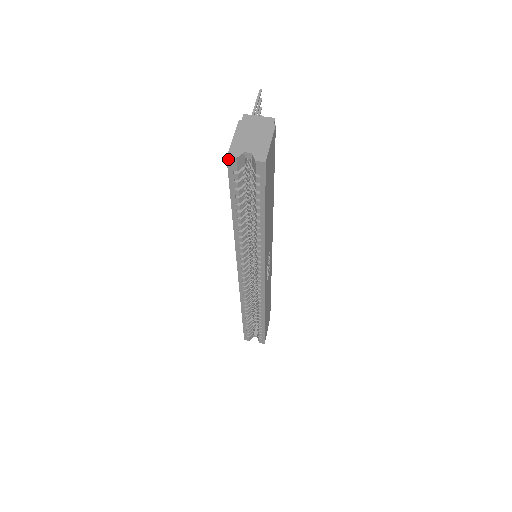
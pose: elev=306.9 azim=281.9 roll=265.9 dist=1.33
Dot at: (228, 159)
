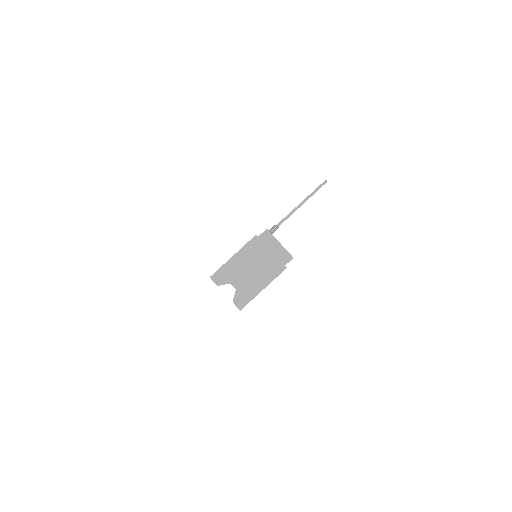
Dot at: (211, 278)
